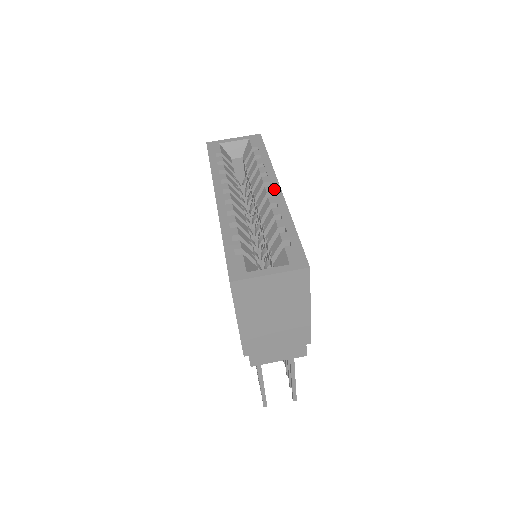
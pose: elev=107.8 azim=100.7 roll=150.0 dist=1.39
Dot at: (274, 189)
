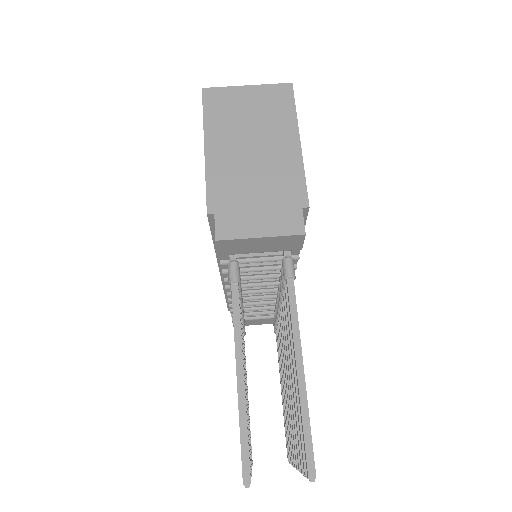
Dot at: occluded
